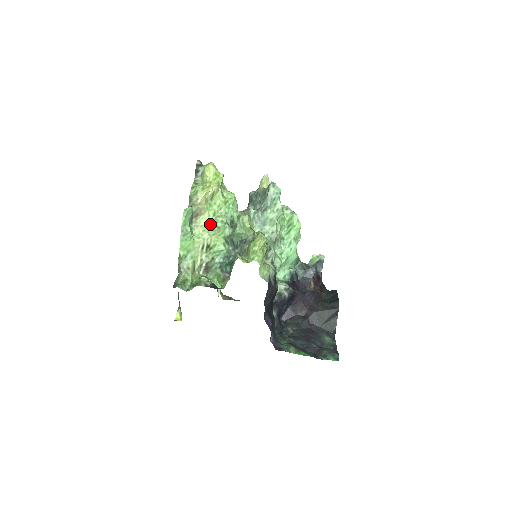
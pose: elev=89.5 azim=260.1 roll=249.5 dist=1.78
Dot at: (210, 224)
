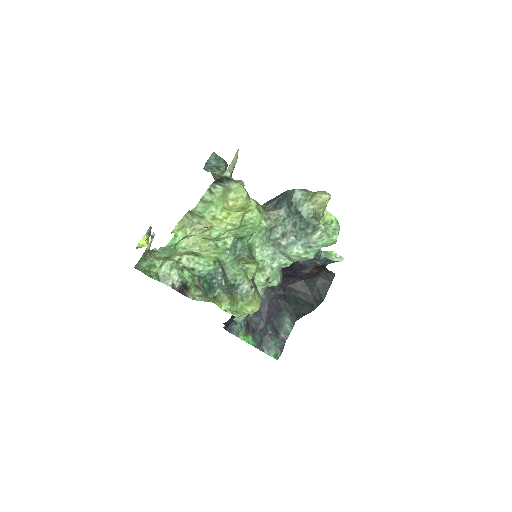
Dot at: (207, 239)
